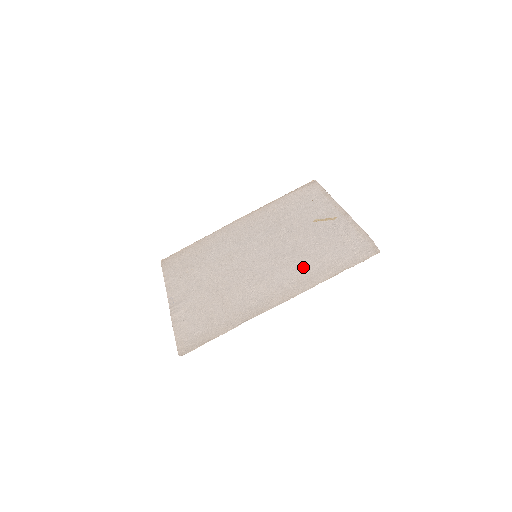
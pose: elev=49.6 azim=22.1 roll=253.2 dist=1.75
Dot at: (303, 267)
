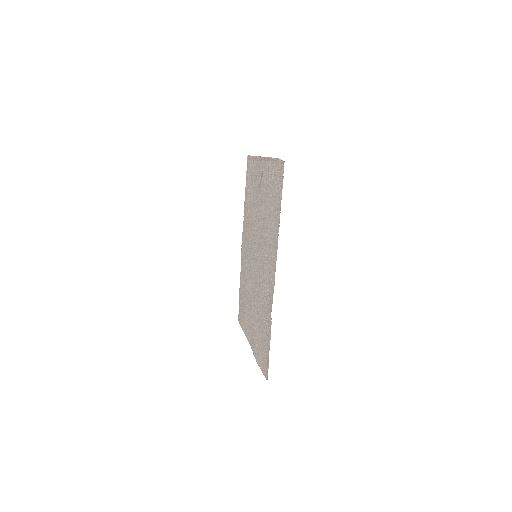
Dot at: (269, 232)
